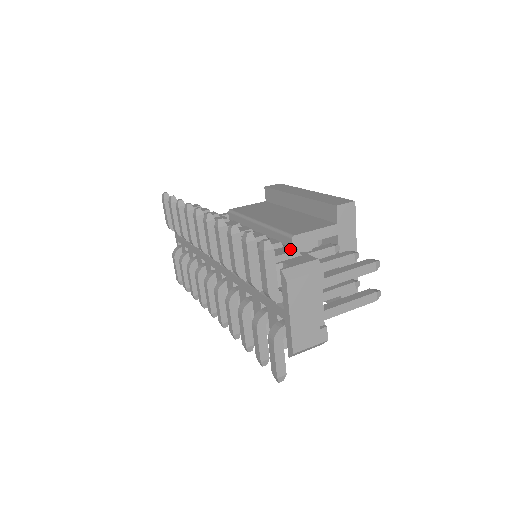
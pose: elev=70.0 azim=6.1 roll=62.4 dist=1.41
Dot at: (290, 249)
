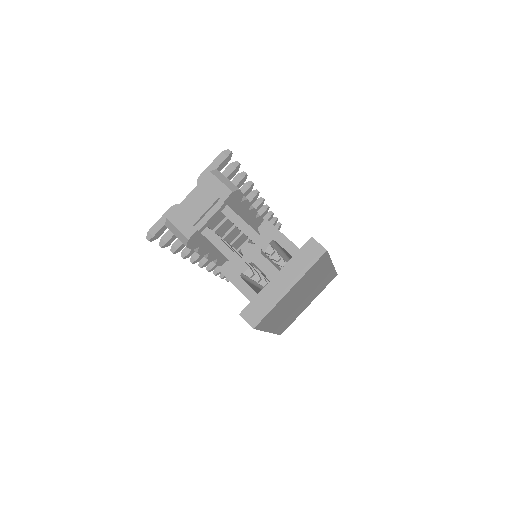
Dot at: (246, 198)
